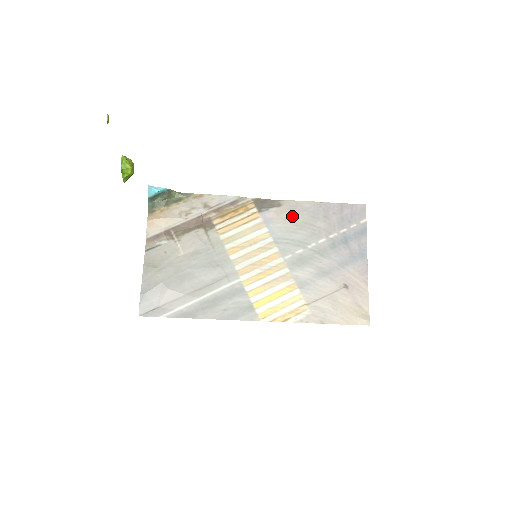
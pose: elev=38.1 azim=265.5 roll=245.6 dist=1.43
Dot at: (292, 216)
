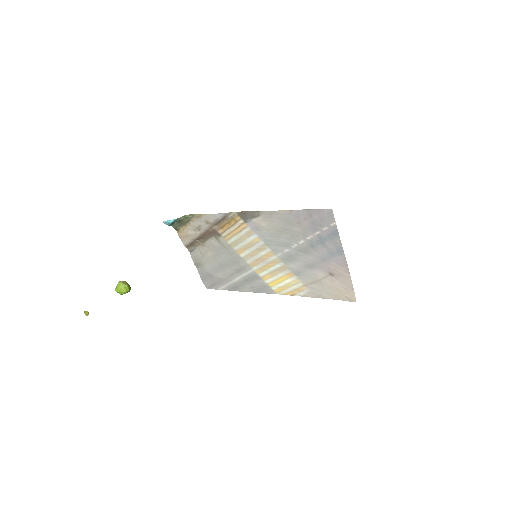
Dot at: (271, 224)
